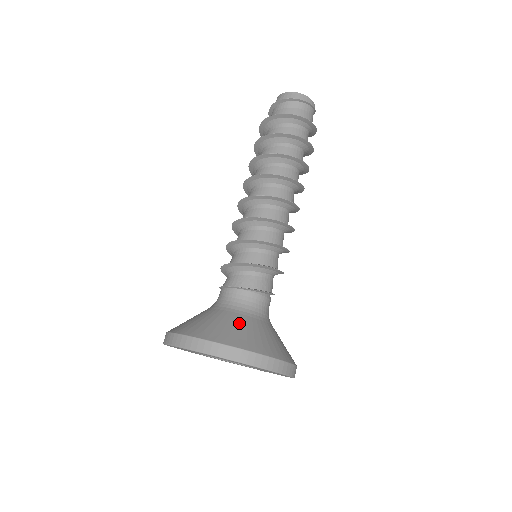
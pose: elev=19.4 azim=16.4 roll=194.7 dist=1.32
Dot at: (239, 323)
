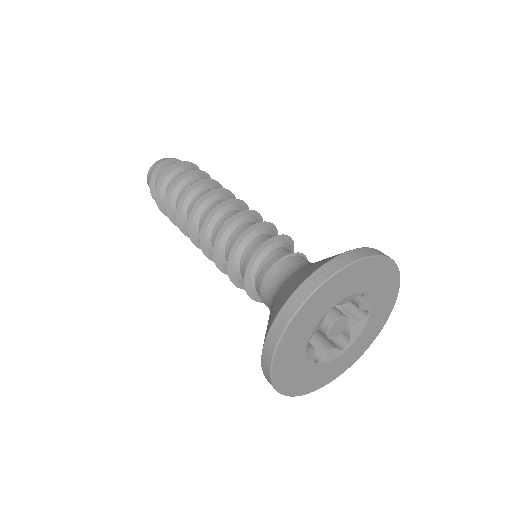
Dot at: occluded
